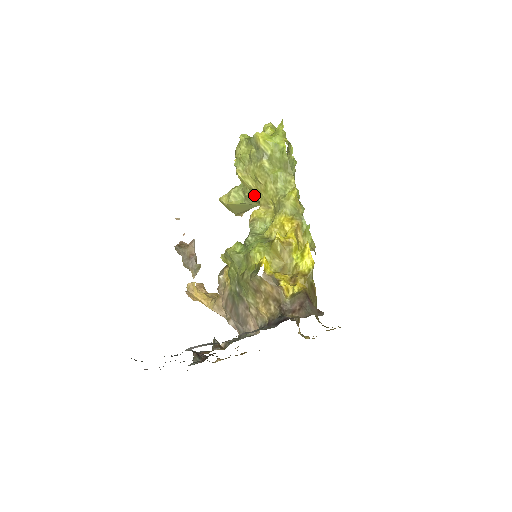
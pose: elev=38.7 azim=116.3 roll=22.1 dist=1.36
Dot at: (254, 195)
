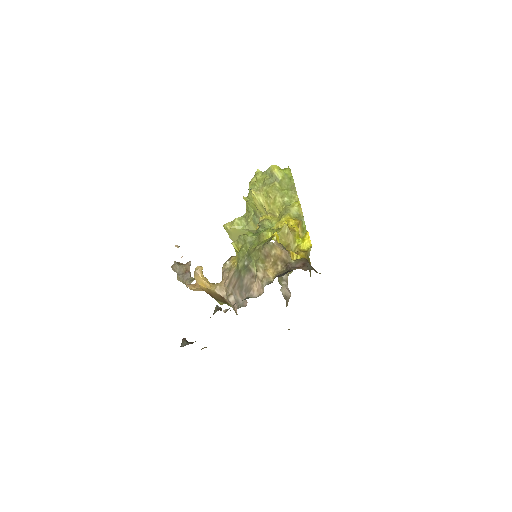
Dot at: (258, 216)
